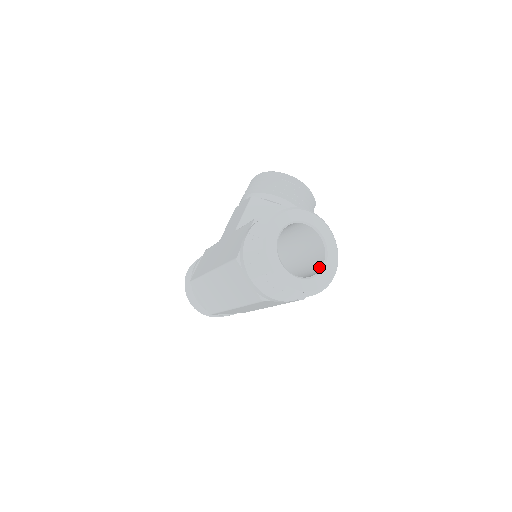
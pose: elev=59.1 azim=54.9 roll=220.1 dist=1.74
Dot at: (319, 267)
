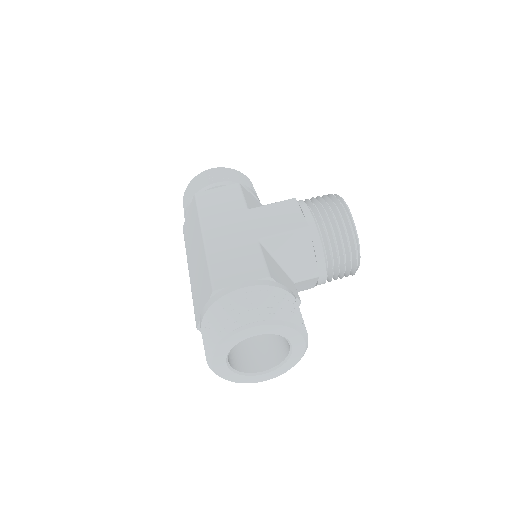
Dot at: (258, 367)
